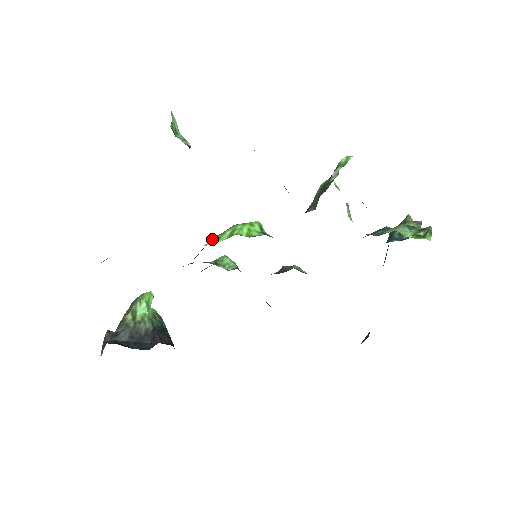
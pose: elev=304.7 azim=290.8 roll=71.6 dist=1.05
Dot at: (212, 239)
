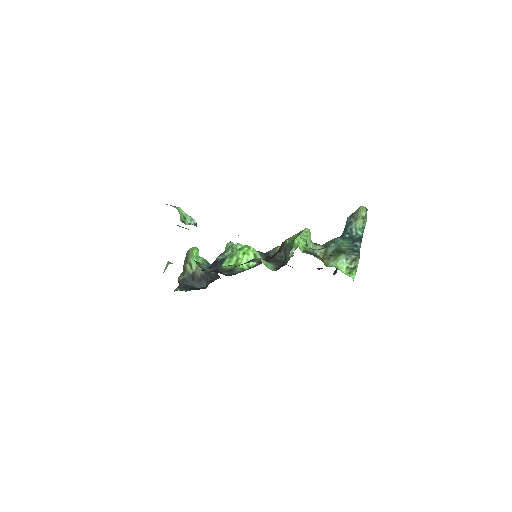
Dot at: (226, 261)
